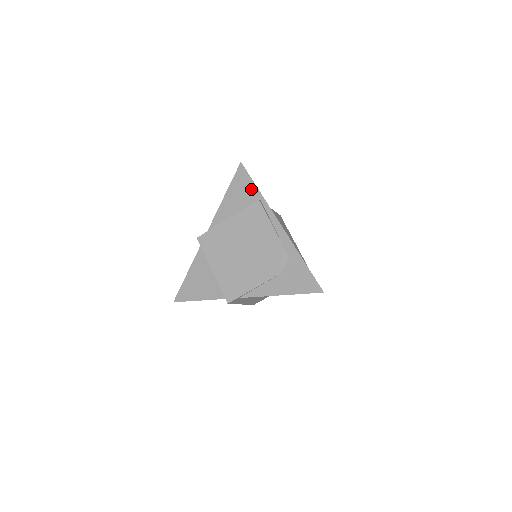
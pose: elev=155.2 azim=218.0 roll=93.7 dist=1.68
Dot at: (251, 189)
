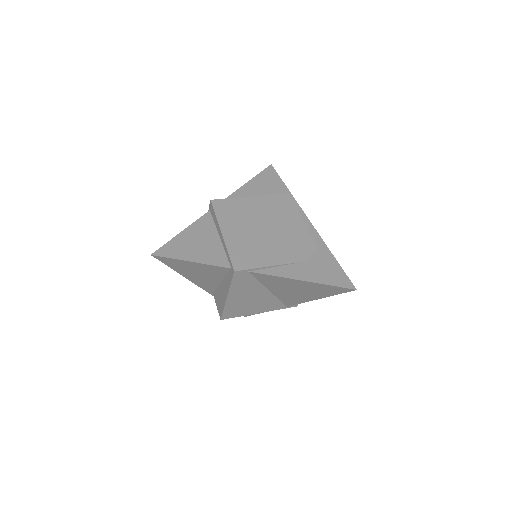
Dot at: (280, 186)
